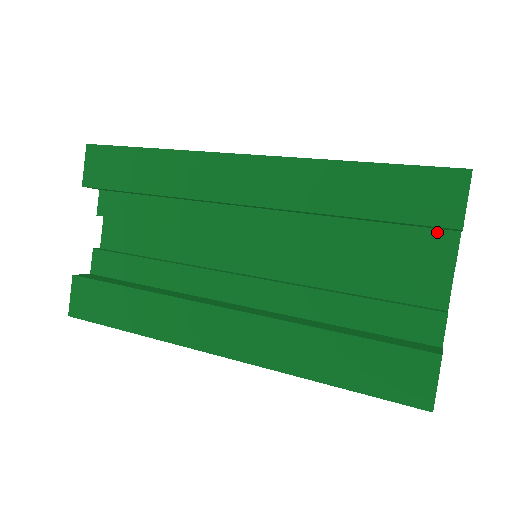
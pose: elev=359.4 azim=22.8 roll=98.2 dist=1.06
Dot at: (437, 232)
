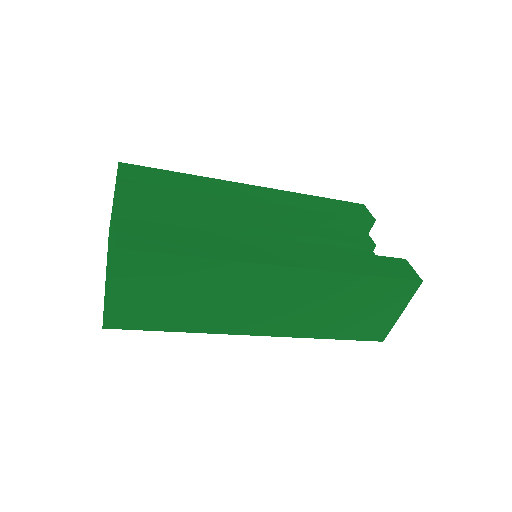
Dot at: (359, 234)
